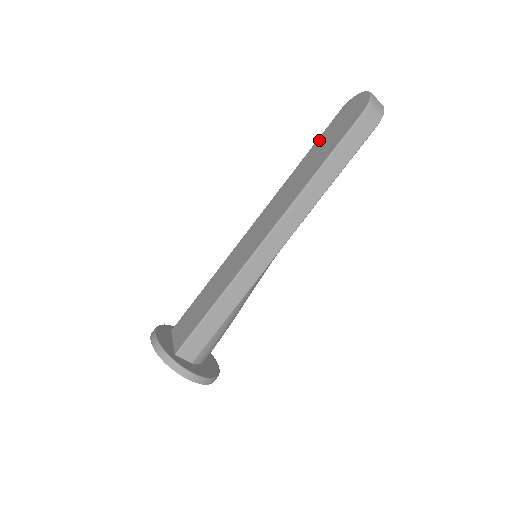
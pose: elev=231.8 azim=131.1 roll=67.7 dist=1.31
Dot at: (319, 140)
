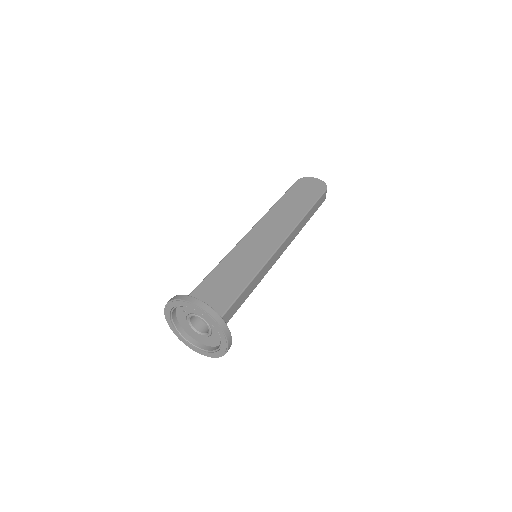
Dot at: (290, 193)
